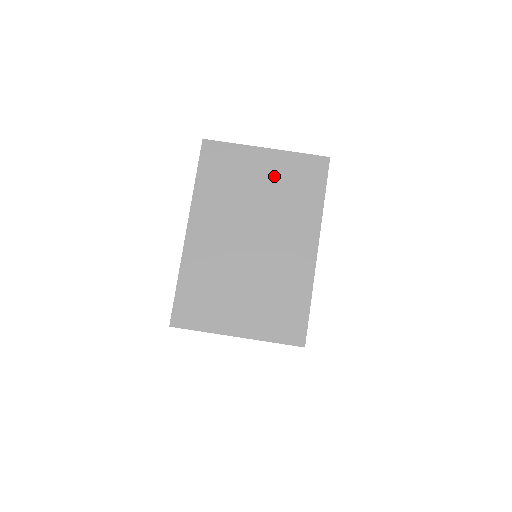
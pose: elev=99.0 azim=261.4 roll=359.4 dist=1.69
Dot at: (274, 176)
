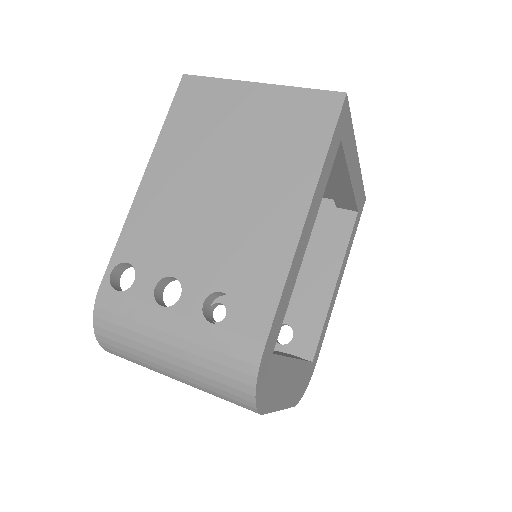
Dot at: occluded
